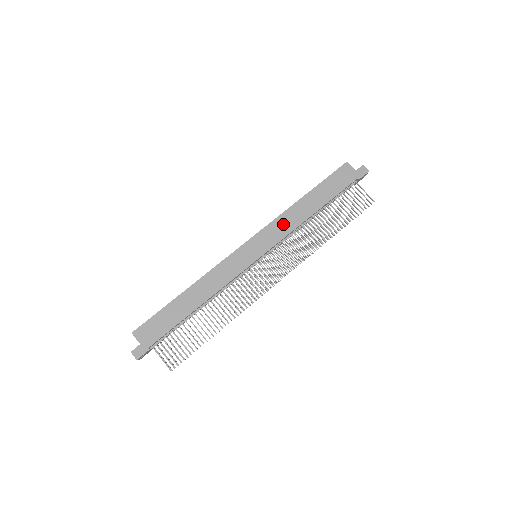
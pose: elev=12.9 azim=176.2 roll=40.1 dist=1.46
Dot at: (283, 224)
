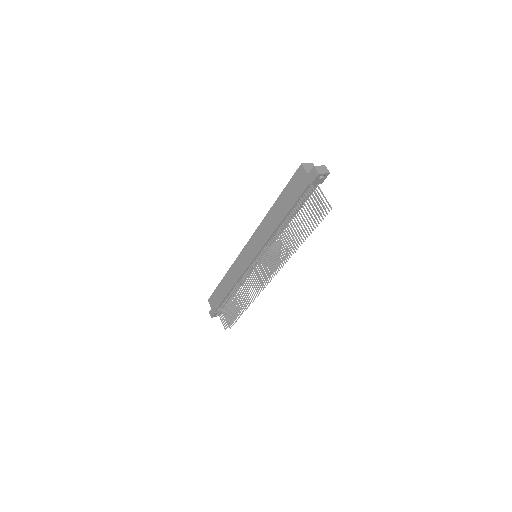
Dot at: (263, 232)
